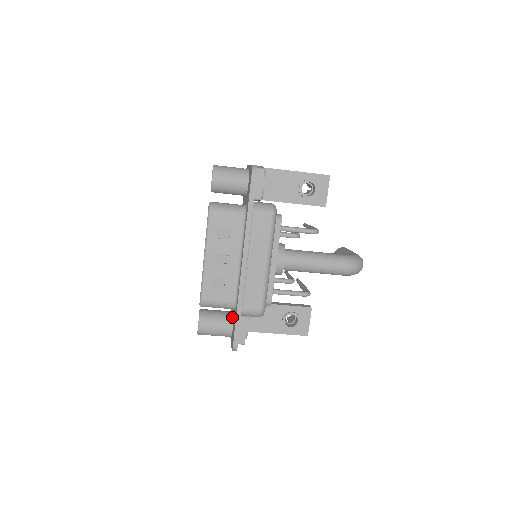
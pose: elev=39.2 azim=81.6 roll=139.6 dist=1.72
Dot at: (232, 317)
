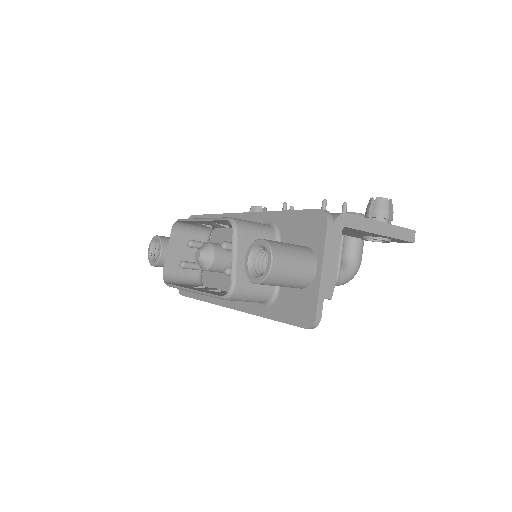
Dot at: occluded
